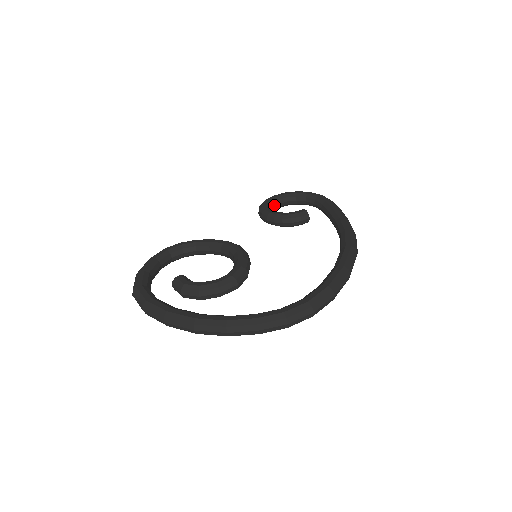
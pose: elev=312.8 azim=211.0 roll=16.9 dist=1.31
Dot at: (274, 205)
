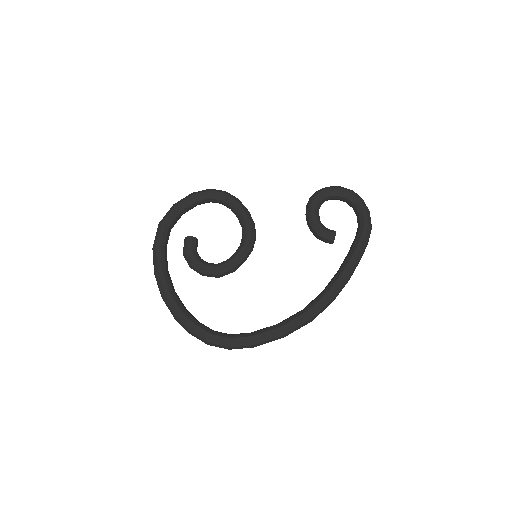
Dot at: (330, 198)
